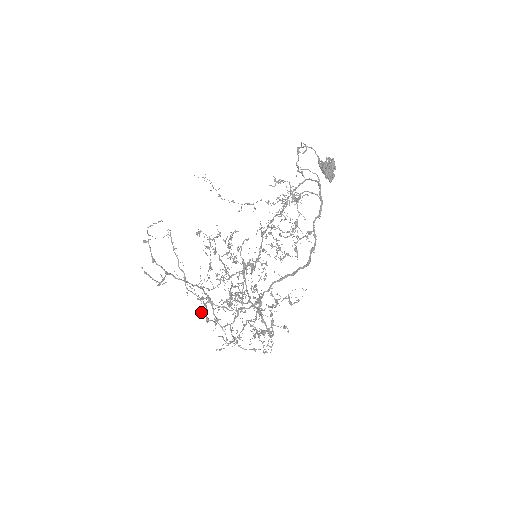
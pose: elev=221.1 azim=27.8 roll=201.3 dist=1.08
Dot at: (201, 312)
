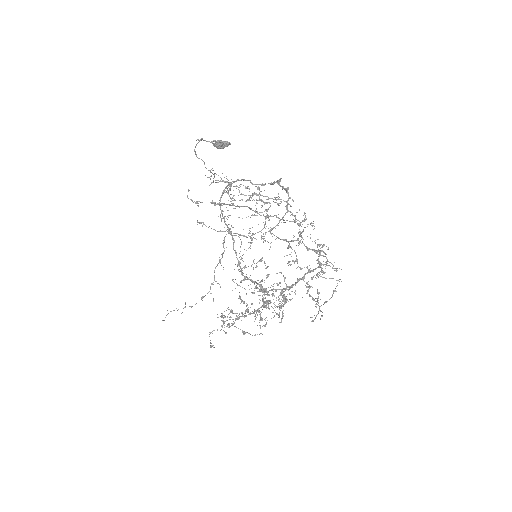
Dot at: occluded
